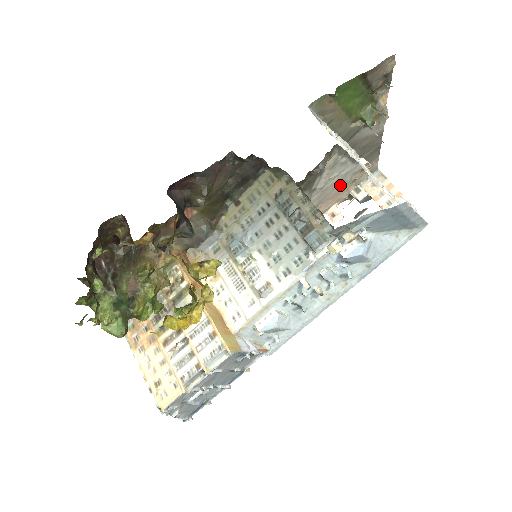
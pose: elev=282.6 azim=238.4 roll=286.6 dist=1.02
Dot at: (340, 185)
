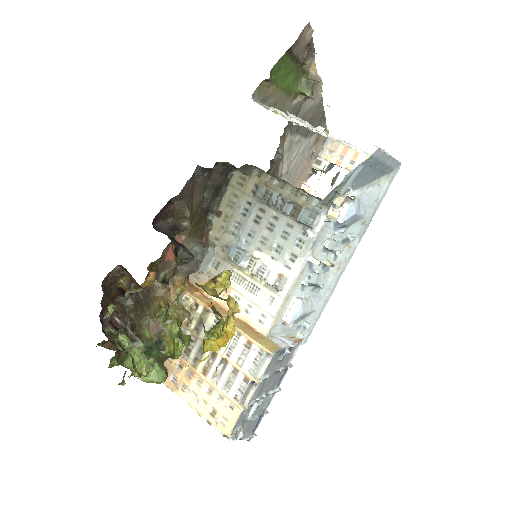
Dot at: (301, 163)
